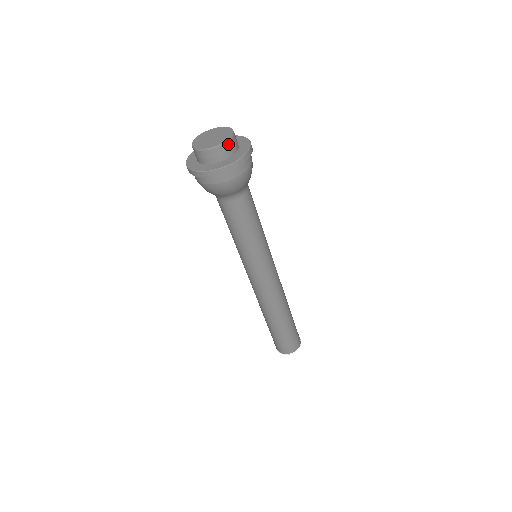
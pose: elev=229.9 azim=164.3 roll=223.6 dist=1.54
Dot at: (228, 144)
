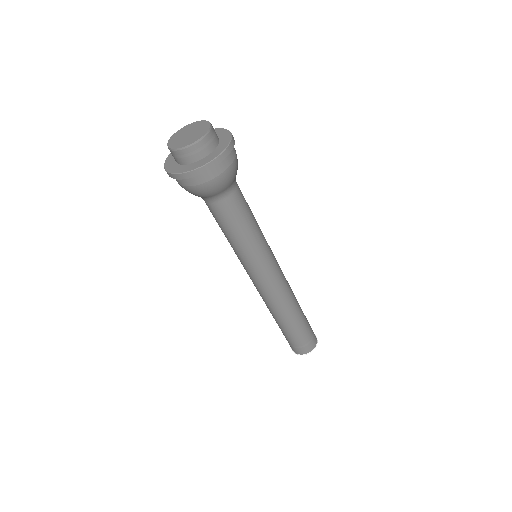
Dot at: (207, 138)
